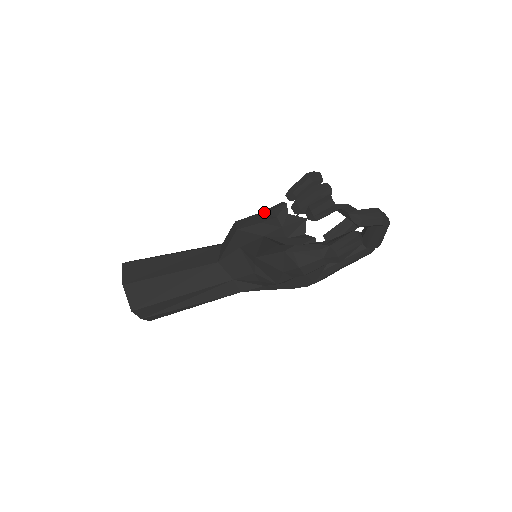
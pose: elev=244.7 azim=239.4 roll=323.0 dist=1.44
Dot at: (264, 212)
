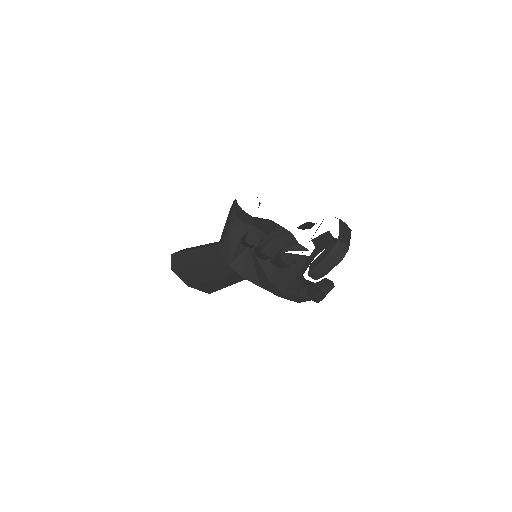
Dot at: (232, 226)
